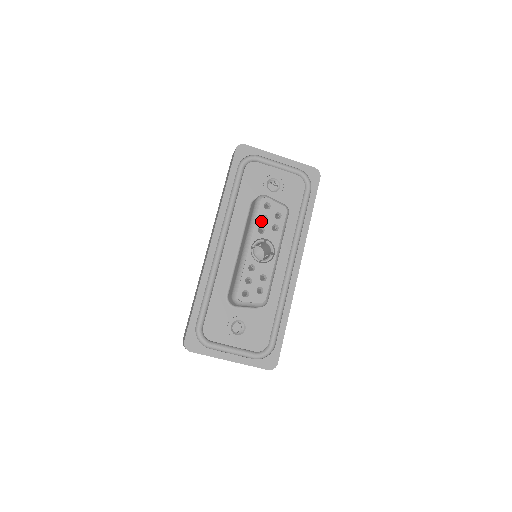
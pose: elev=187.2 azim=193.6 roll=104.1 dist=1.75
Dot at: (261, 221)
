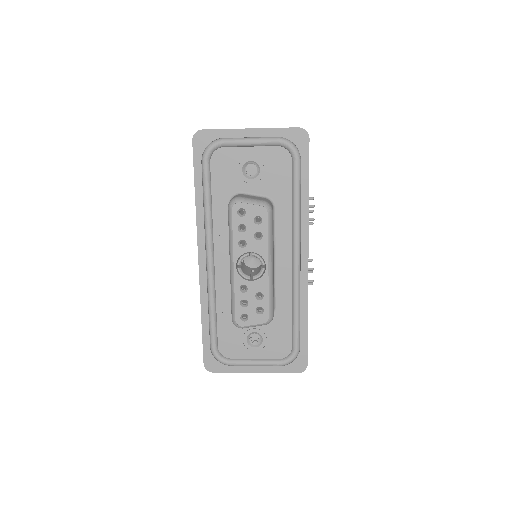
Dot at: (239, 233)
